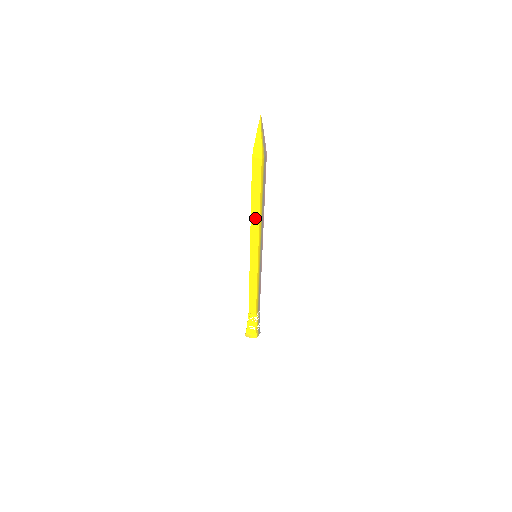
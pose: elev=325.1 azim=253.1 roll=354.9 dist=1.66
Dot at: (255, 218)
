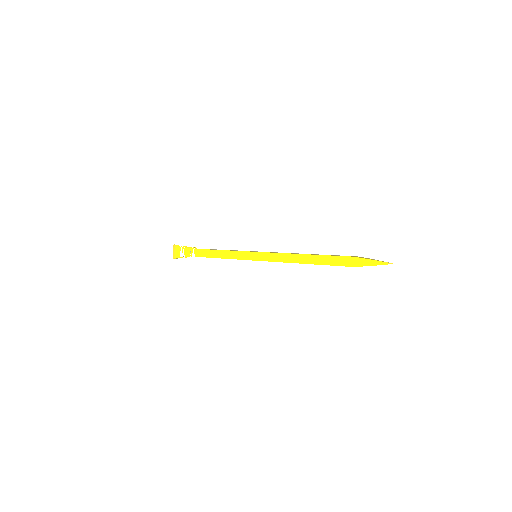
Dot at: occluded
